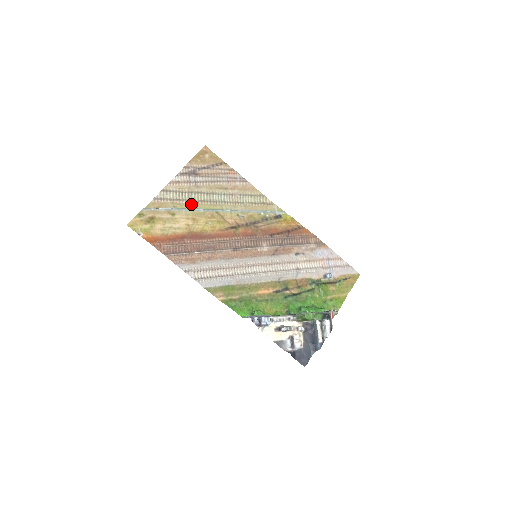
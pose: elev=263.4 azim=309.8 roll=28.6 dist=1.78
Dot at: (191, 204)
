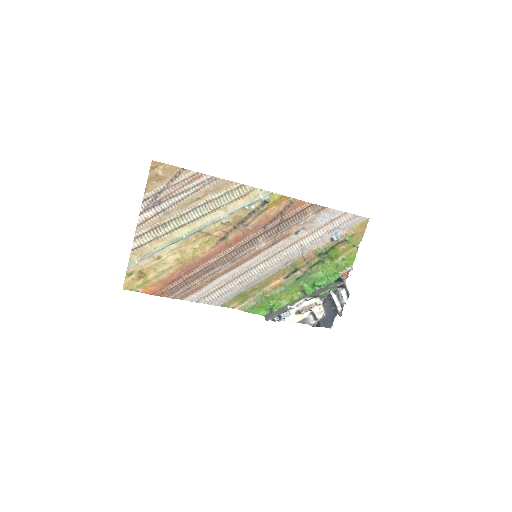
Dot at: (170, 235)
